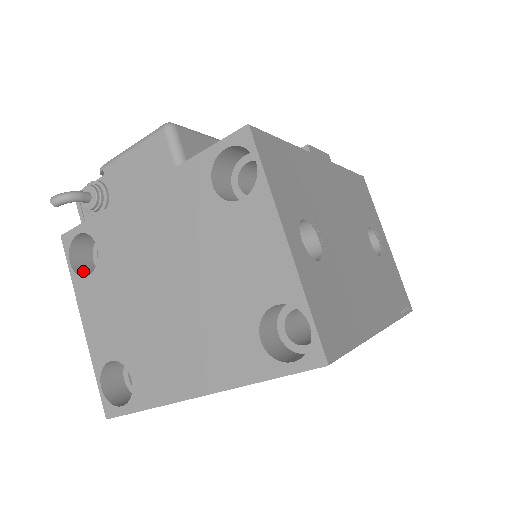
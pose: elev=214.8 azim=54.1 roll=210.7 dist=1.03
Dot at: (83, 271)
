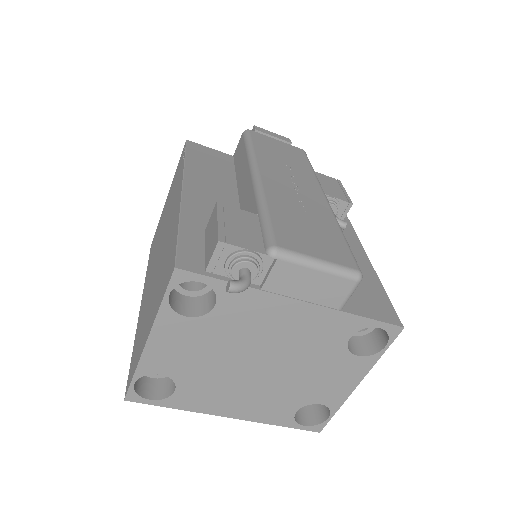
Dot at: (170, 297)
